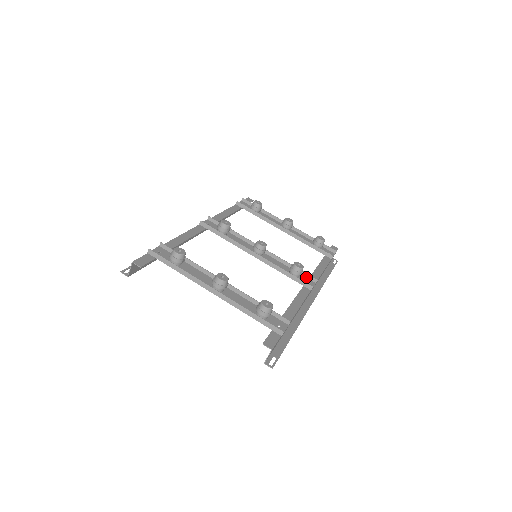
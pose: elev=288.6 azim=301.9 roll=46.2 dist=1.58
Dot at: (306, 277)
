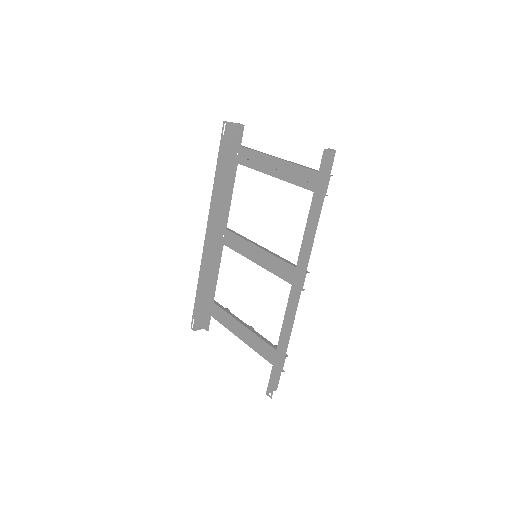
Dot at: occluded
